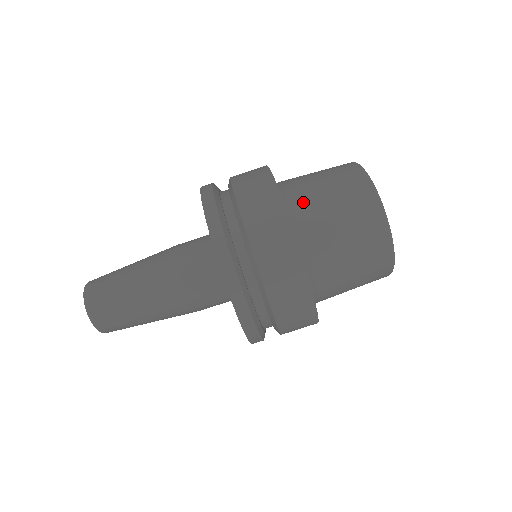
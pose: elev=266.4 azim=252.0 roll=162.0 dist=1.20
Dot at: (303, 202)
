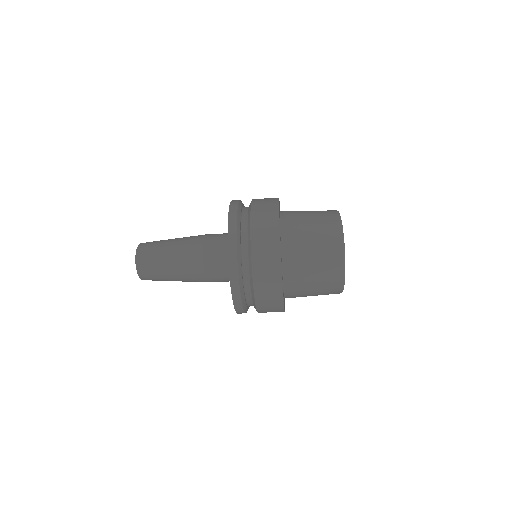
Dot at: (296, 288)
